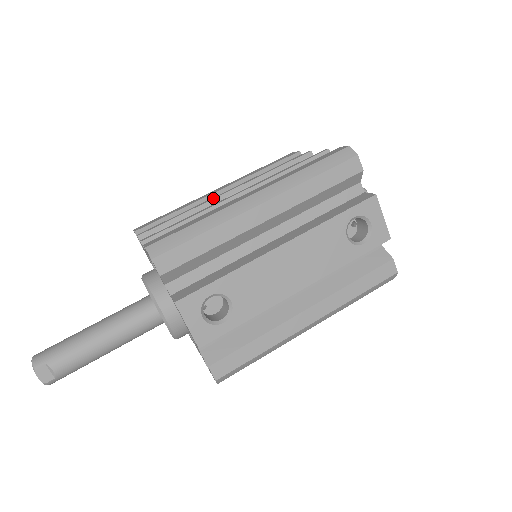
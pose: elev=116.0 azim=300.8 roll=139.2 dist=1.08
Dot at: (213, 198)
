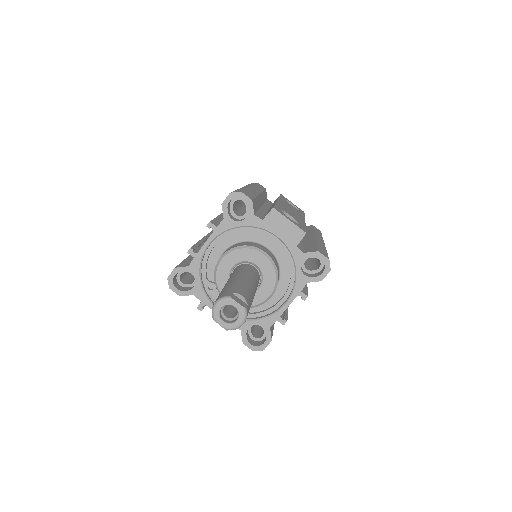
Dot at: (205, 236)
